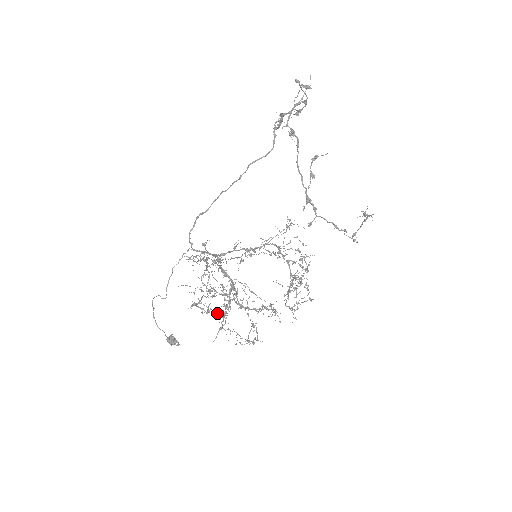
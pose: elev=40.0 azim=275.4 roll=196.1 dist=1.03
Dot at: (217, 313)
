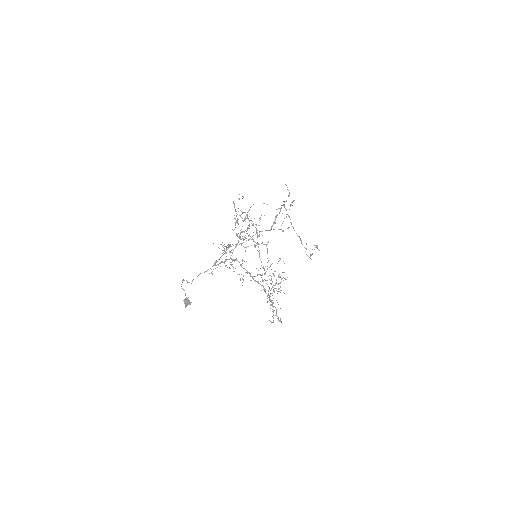
Dot at: (231, 259)
